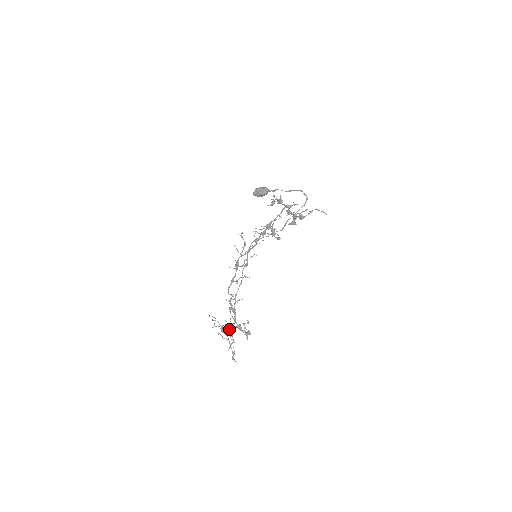
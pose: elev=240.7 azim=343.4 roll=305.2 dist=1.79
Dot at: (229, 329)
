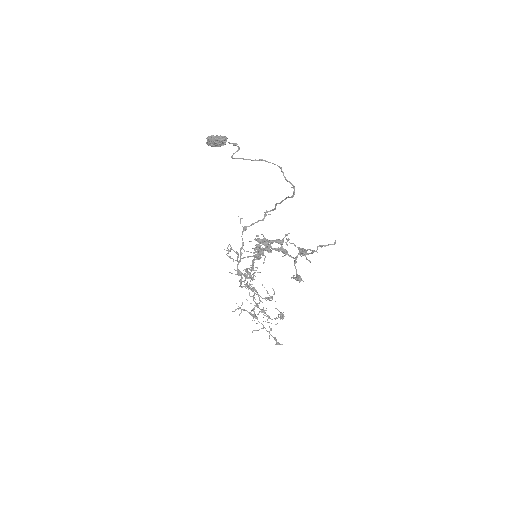
Dot at: occluded
